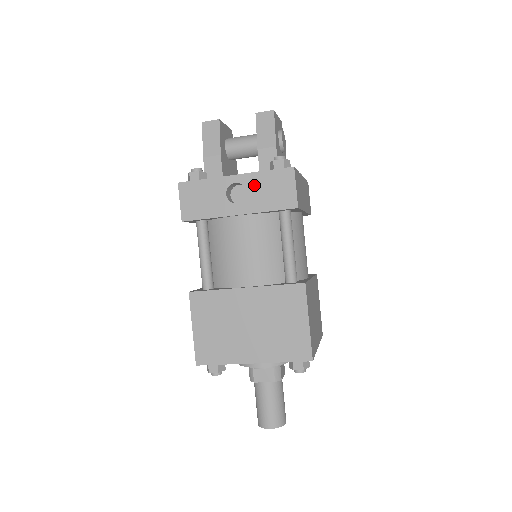
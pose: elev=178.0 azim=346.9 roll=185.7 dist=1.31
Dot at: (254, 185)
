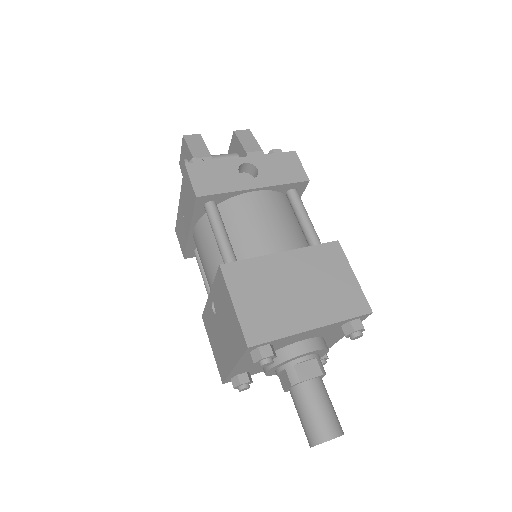
Dot at: (264, 164)
